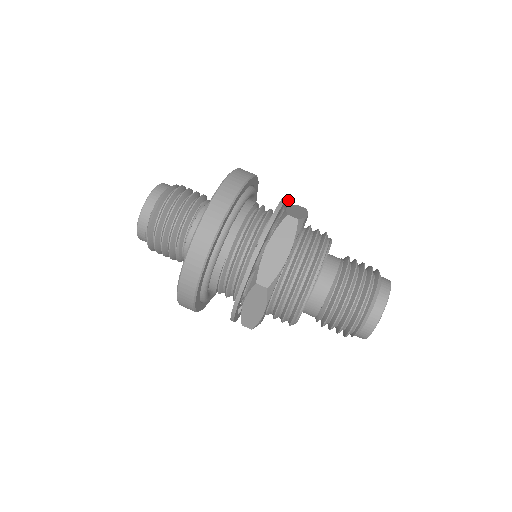
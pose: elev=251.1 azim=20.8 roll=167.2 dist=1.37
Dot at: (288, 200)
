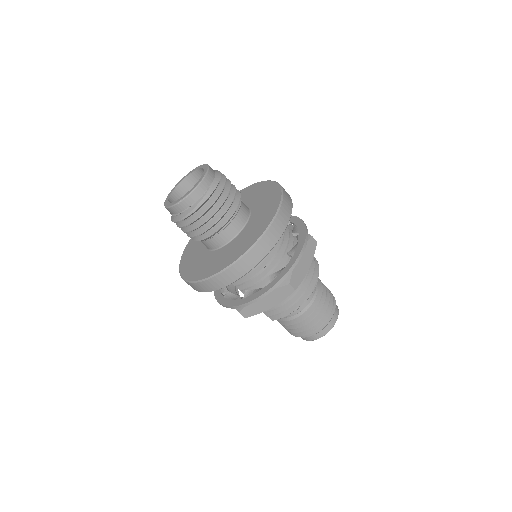
Dot at: occluded
